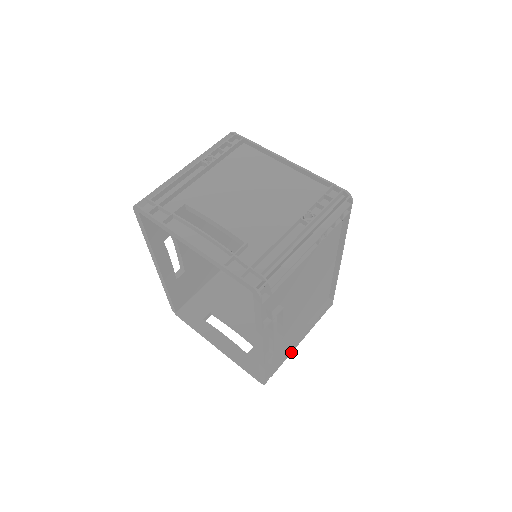
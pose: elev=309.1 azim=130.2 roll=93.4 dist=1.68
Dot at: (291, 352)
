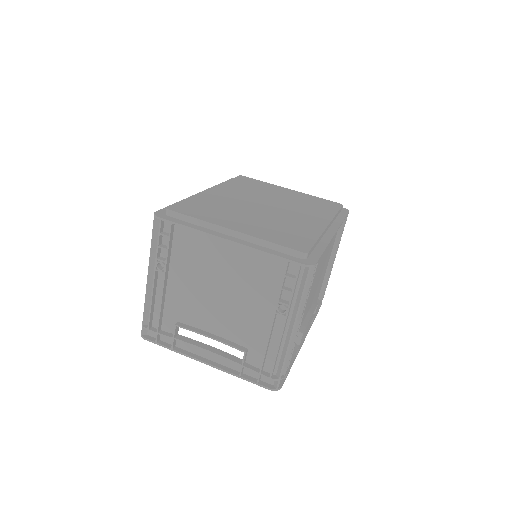
Dot at: (330, 274)
